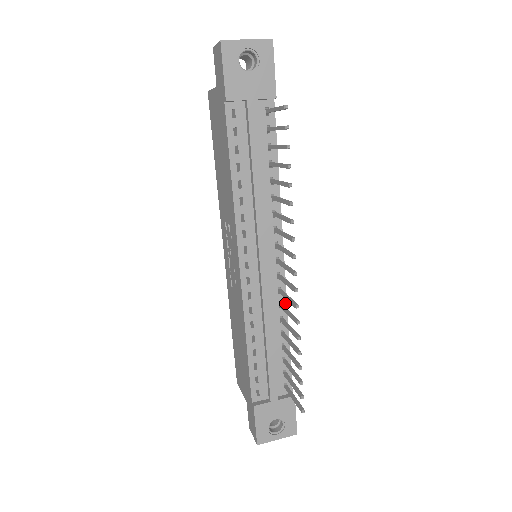
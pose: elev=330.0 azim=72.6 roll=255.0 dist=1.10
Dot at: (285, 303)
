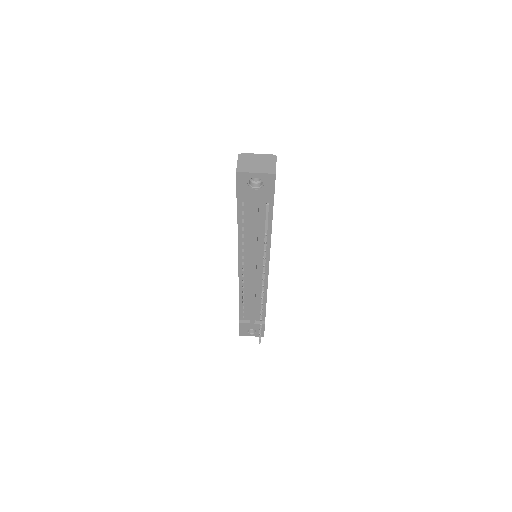
Dot at: (266, 288)
